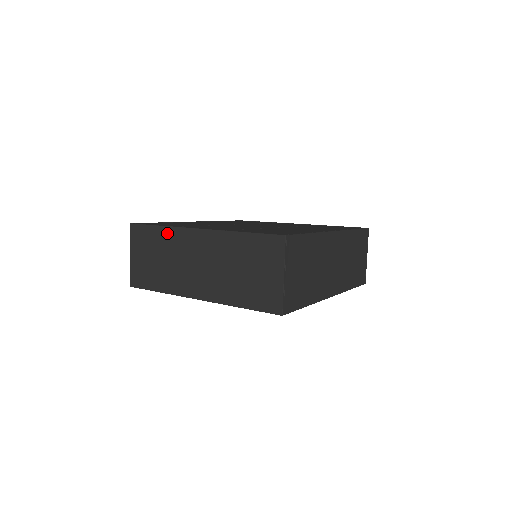
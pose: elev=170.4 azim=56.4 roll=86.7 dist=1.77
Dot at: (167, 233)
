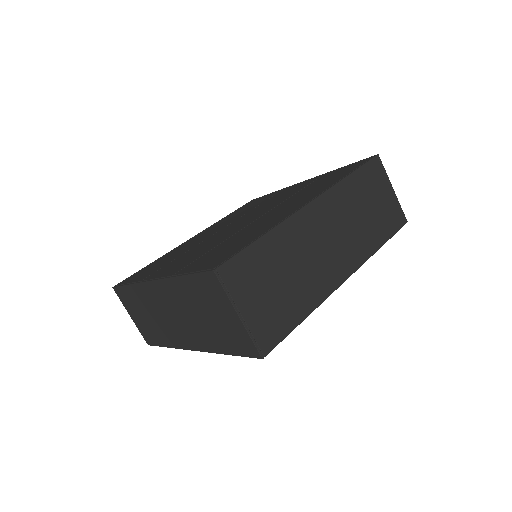
Dot at: (137, 291)
